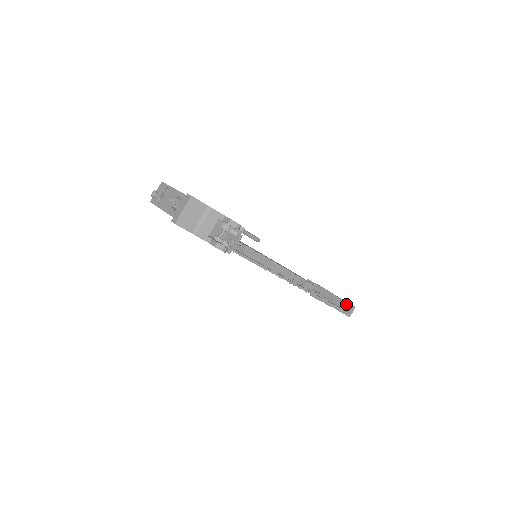
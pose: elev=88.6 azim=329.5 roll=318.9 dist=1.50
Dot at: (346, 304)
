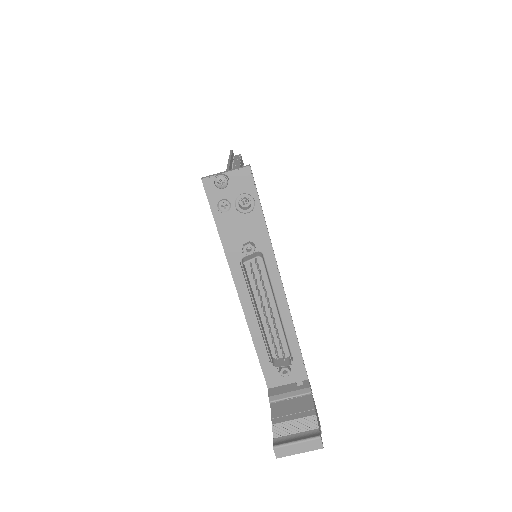
Dot at: occluded
